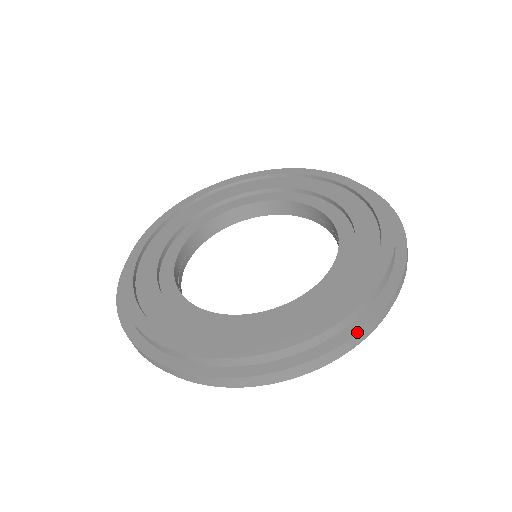
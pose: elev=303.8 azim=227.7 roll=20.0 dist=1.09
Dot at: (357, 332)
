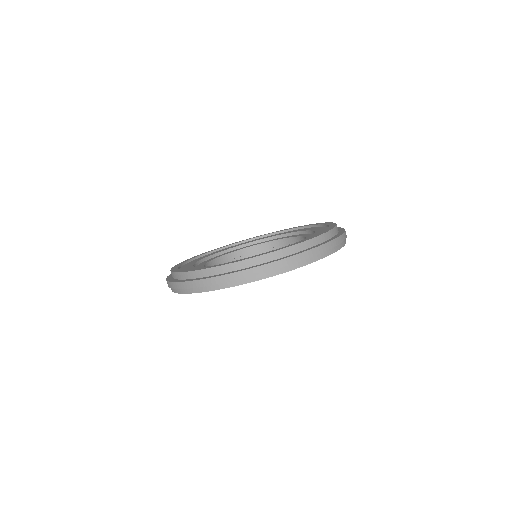
Dot at: (313, 248)
